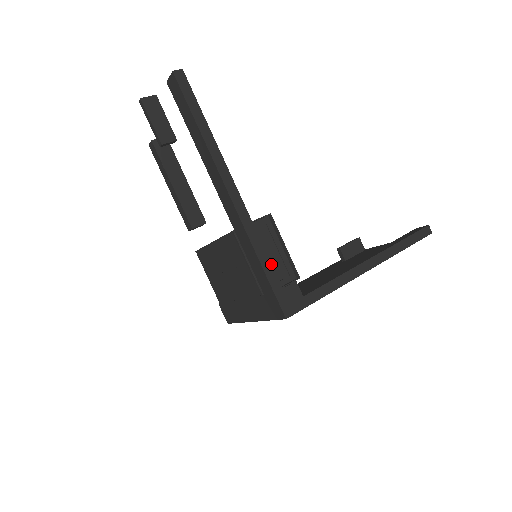
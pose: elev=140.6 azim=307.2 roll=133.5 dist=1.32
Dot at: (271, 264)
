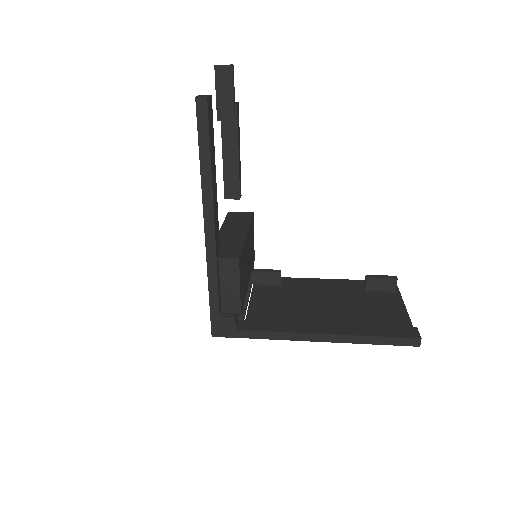
Dot at: (218, 296)
